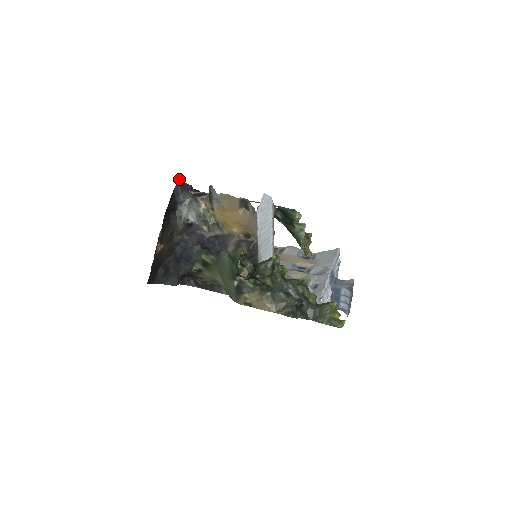
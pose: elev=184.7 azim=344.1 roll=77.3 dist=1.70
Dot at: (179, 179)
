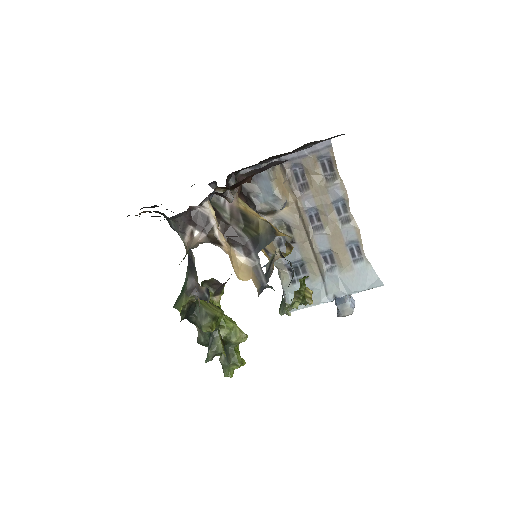
Dot at: occluded
